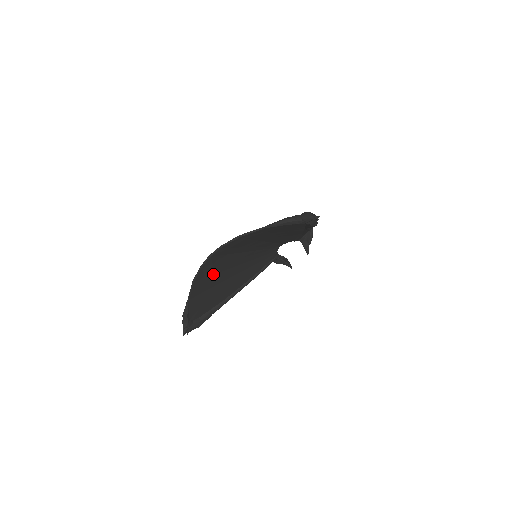
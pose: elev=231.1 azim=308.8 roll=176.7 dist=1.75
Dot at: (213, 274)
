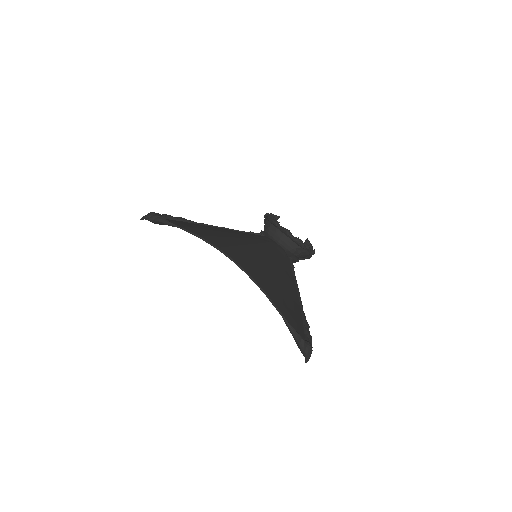
Dot at: occluded
